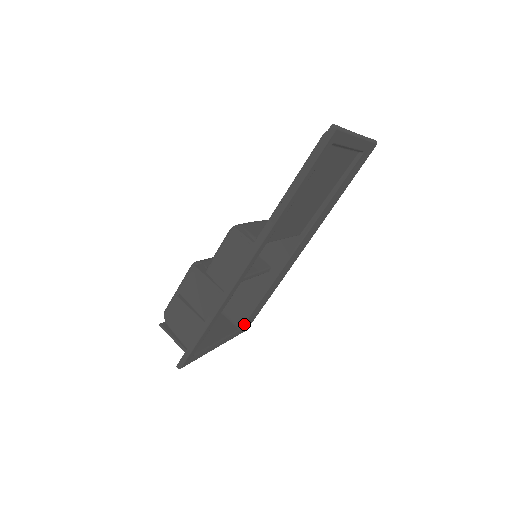
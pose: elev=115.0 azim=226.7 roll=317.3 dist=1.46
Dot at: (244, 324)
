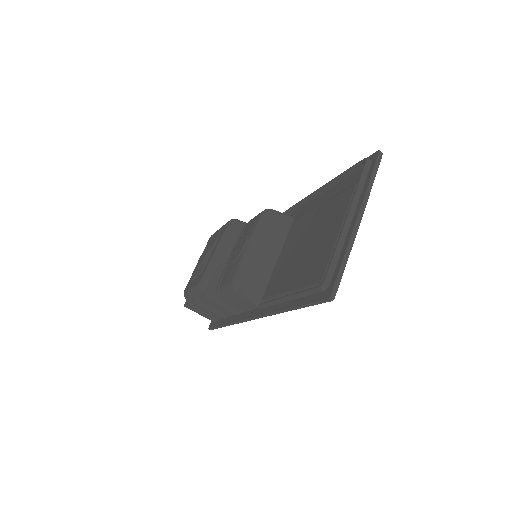
Dot at: occluded
